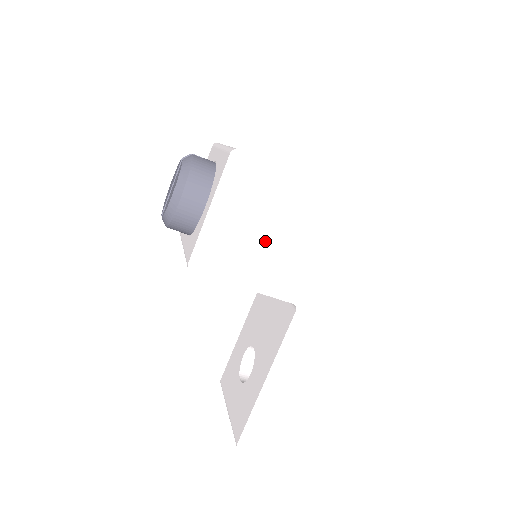
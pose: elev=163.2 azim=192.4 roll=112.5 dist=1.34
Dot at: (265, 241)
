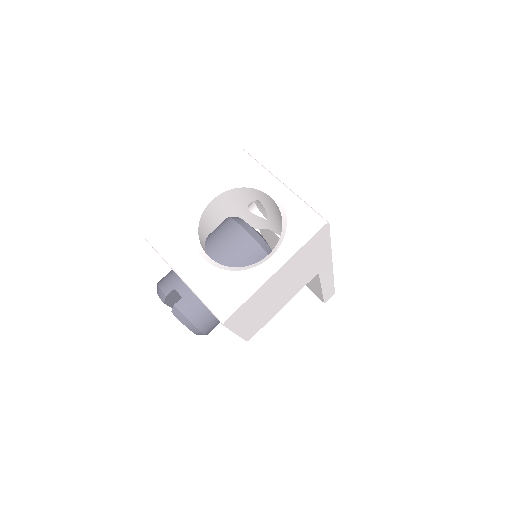
Dot at: (278, 296)
